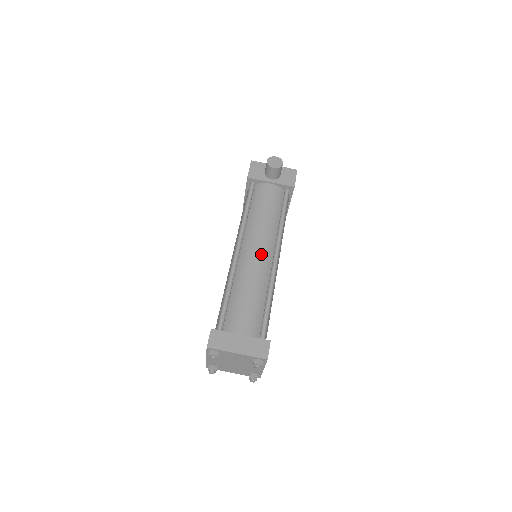
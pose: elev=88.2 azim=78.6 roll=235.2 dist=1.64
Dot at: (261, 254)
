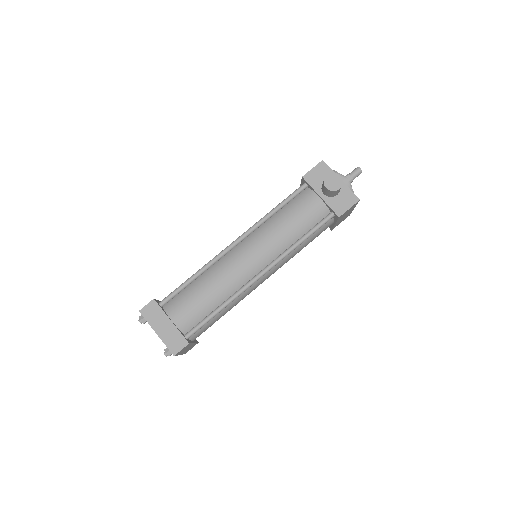
Dot at: (248, 263)
